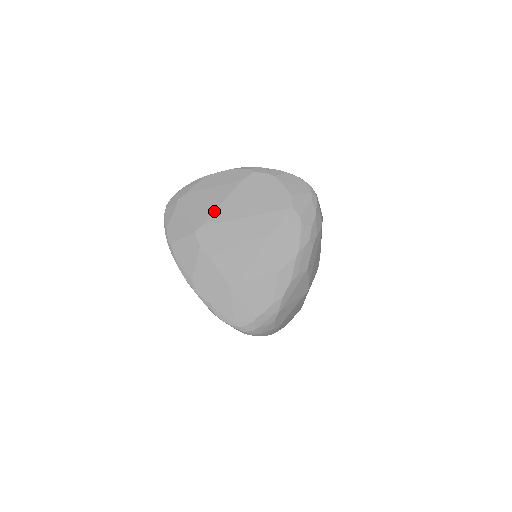
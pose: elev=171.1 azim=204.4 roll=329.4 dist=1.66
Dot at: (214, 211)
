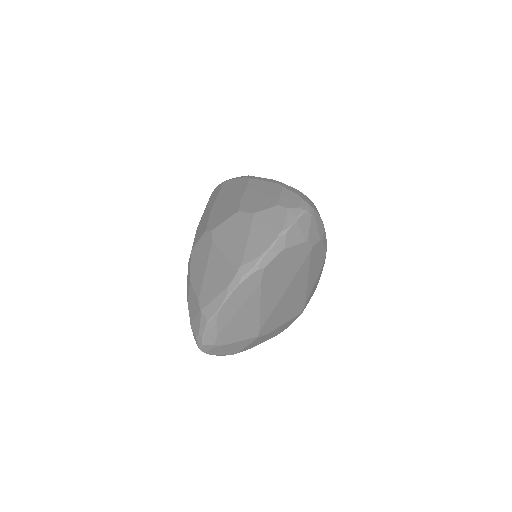
Dot at: (259, 318)
